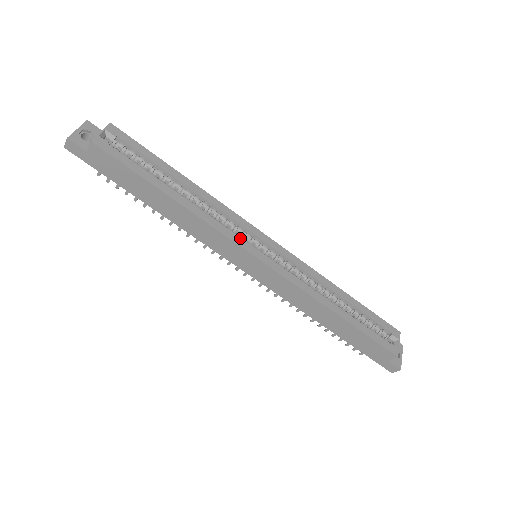
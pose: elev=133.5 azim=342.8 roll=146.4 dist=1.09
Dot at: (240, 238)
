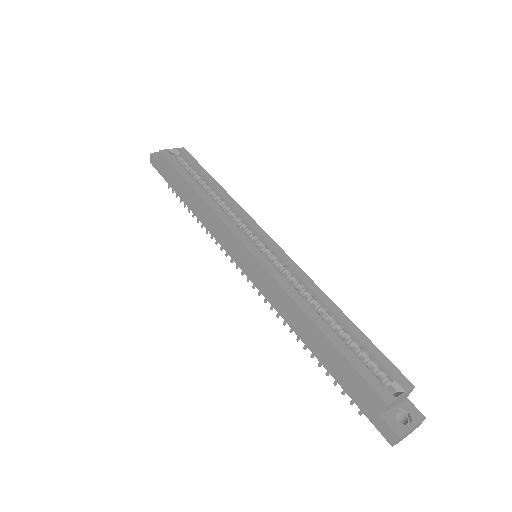
Dot at: (238, 228)
